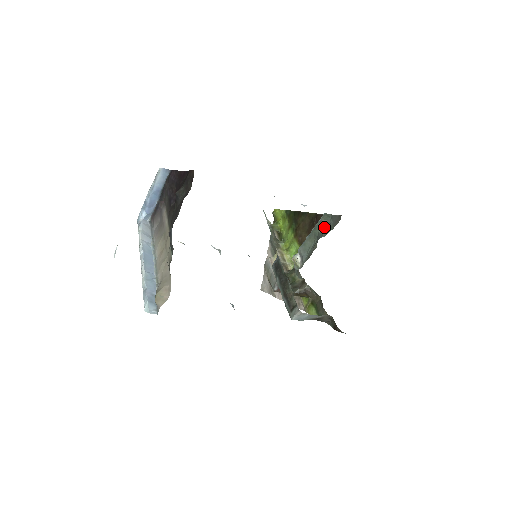
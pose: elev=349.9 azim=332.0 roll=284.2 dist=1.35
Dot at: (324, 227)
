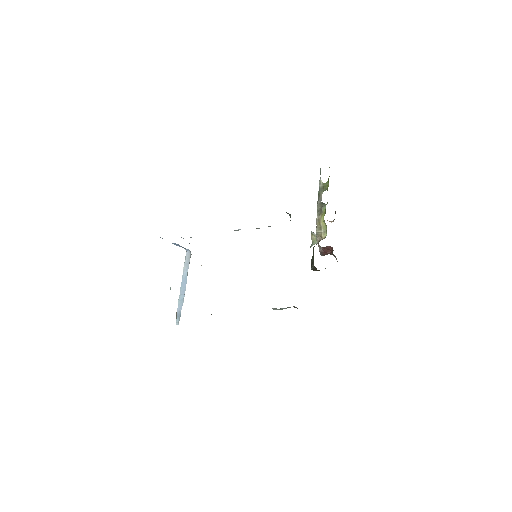
Dot at: occluded
